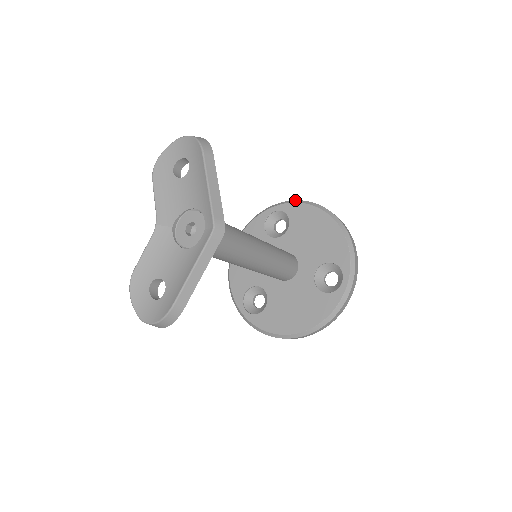
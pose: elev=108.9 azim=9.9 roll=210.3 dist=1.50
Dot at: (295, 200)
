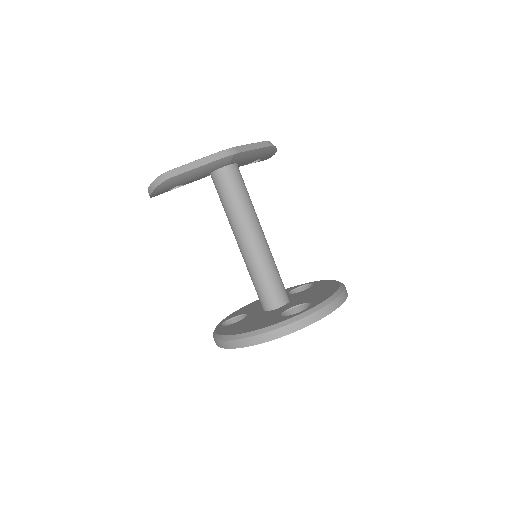
Dot at: occluded
